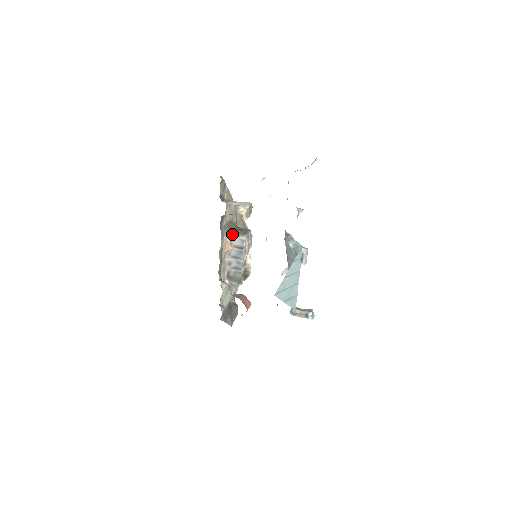
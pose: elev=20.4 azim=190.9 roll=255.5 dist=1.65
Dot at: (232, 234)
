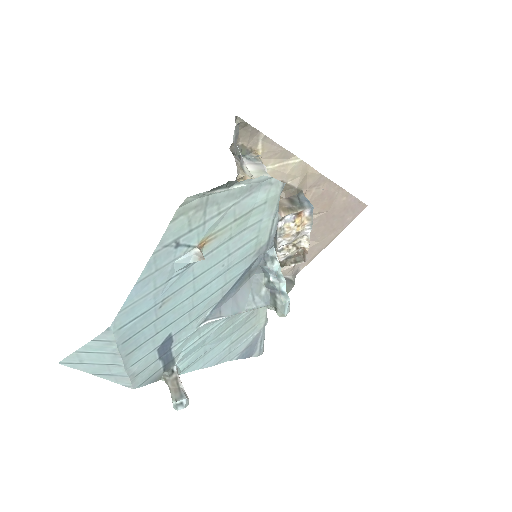
Dot at: occluded
